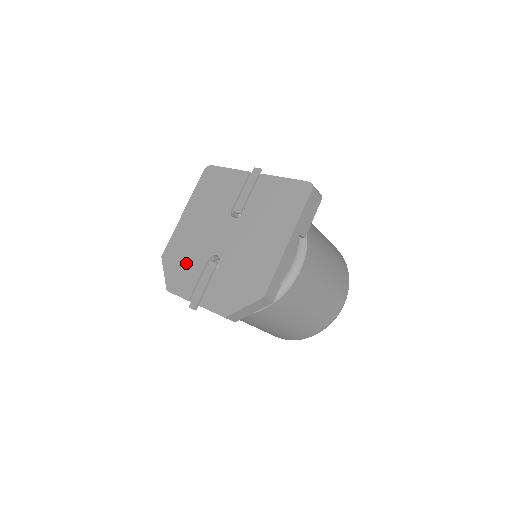
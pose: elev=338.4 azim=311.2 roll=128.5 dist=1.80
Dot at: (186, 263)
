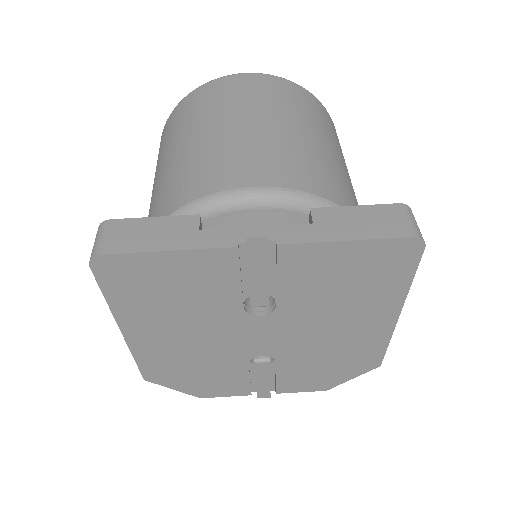
Dot at: (207, 375)
